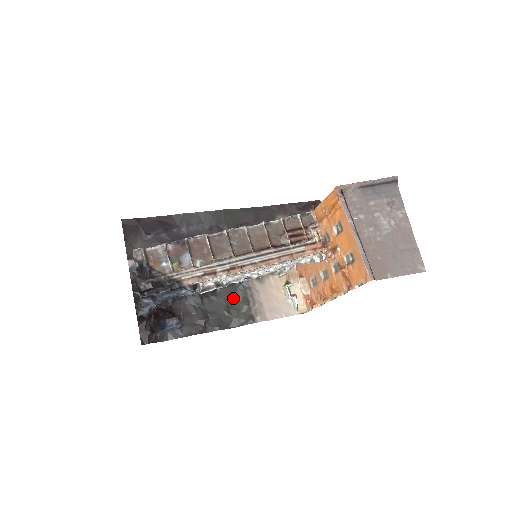
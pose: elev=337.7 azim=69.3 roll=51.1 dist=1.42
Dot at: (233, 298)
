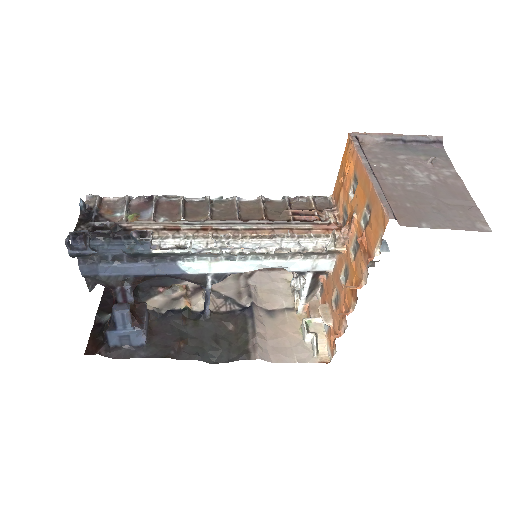
Dot at: (228, 328)
